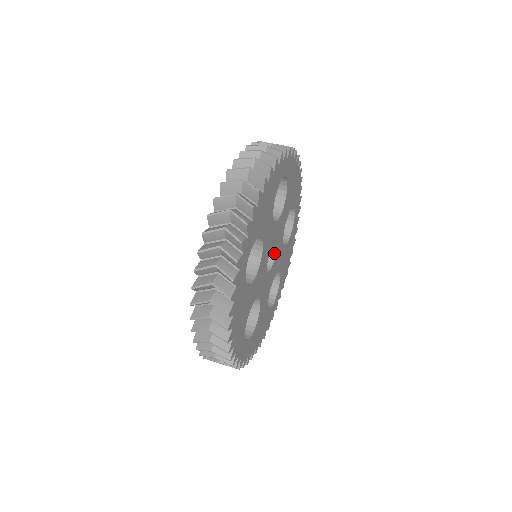
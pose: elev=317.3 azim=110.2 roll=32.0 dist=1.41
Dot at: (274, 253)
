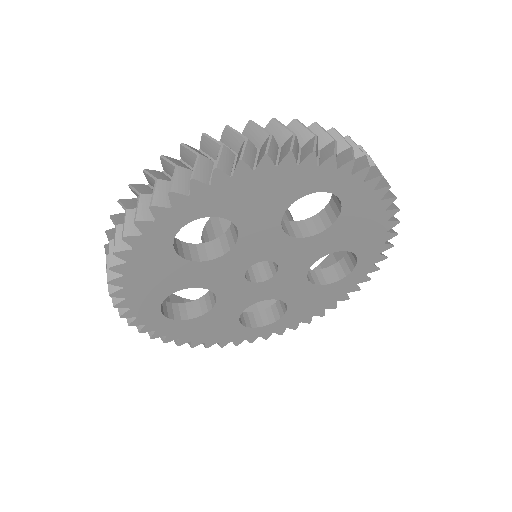
Dot at: (276, 271)
